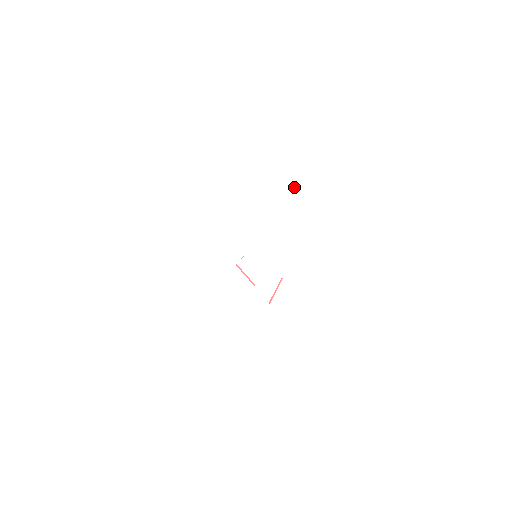
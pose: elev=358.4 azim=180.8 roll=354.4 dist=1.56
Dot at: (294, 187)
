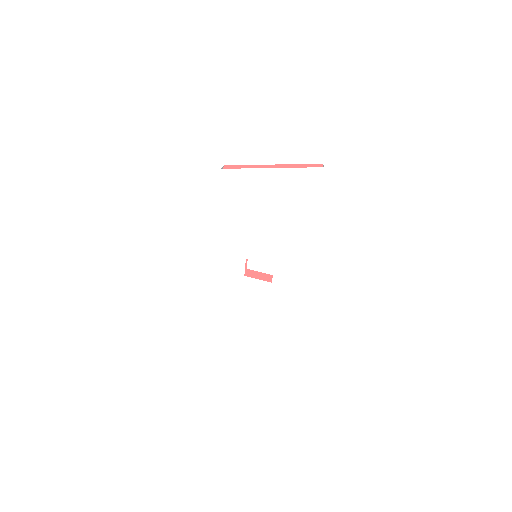
Dot at: (245, 183)
